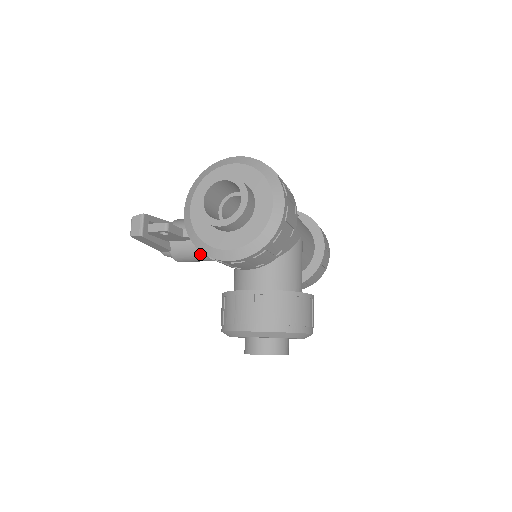
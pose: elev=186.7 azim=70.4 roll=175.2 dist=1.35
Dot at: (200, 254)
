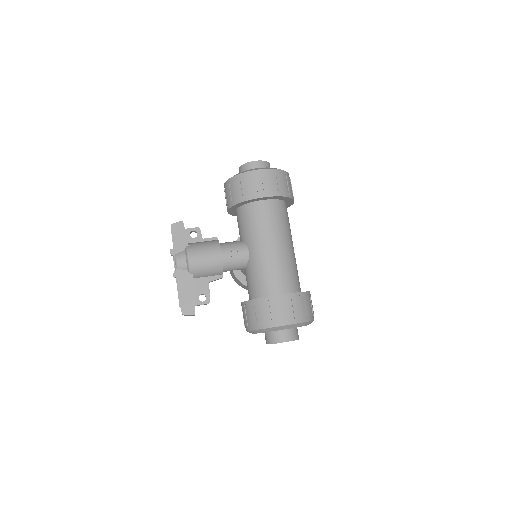
Dot at: occluded
